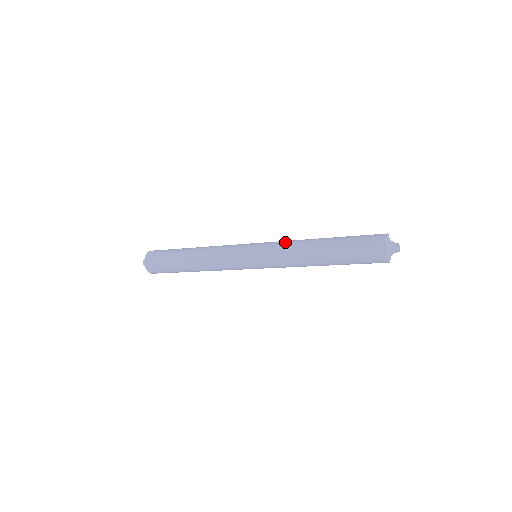
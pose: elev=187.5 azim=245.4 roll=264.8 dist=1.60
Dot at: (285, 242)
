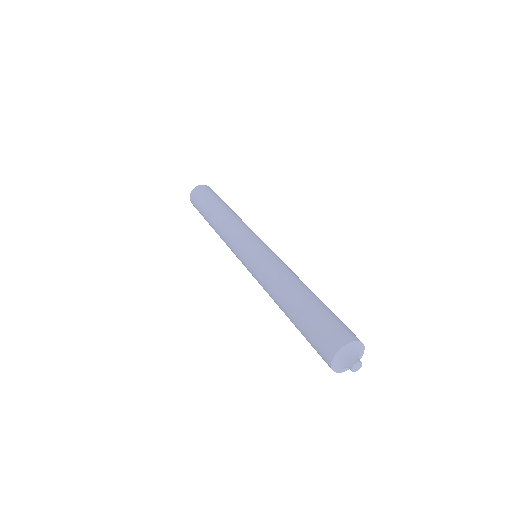
Dot at: (269, 267)
